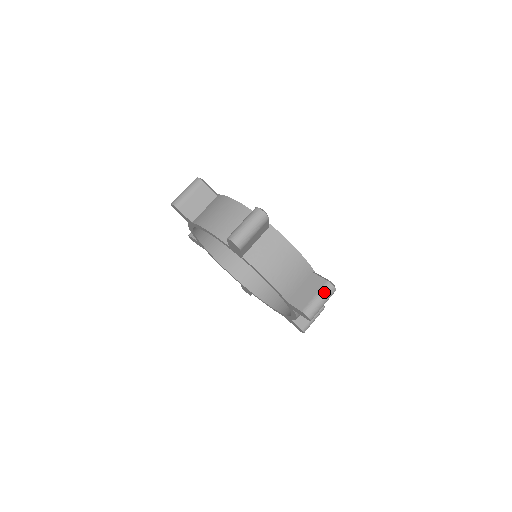
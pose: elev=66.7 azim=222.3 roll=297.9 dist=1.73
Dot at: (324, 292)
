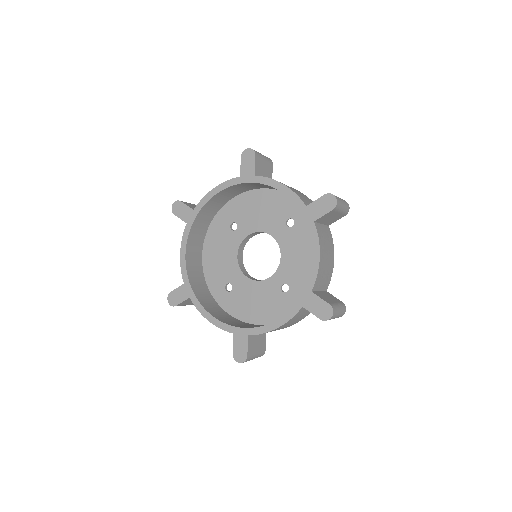
Dot at: (342, 306)
